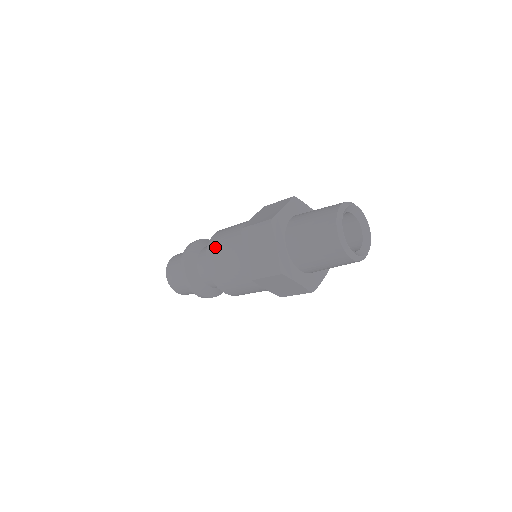
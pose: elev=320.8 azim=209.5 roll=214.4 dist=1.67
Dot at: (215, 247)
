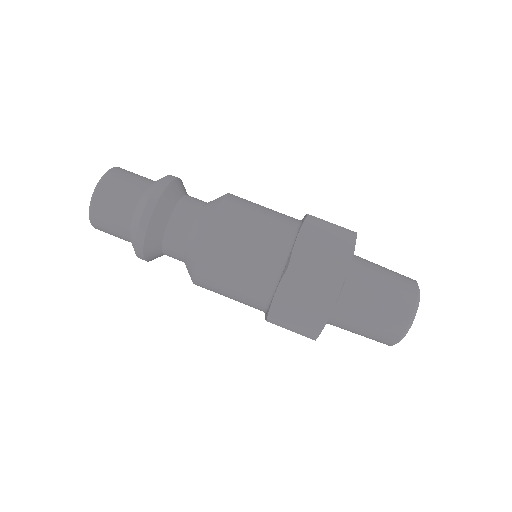
Dot at: (242, 204)
